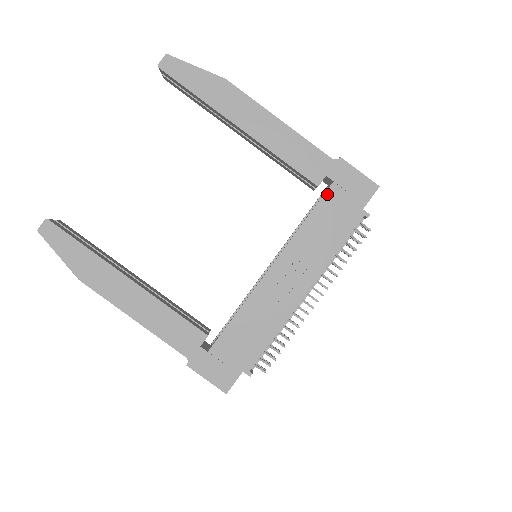
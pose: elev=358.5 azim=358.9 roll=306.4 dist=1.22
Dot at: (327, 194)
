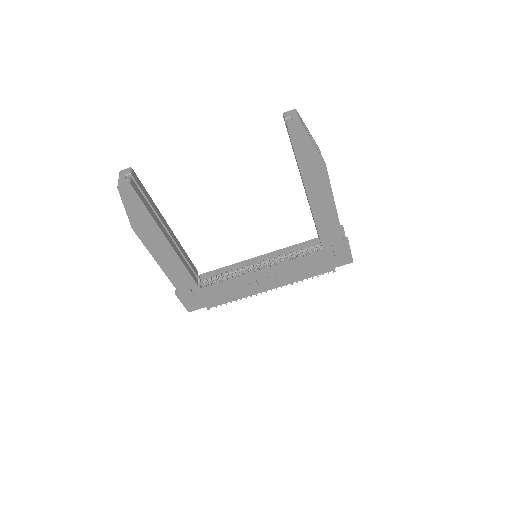
Dot at: (324, 253)
